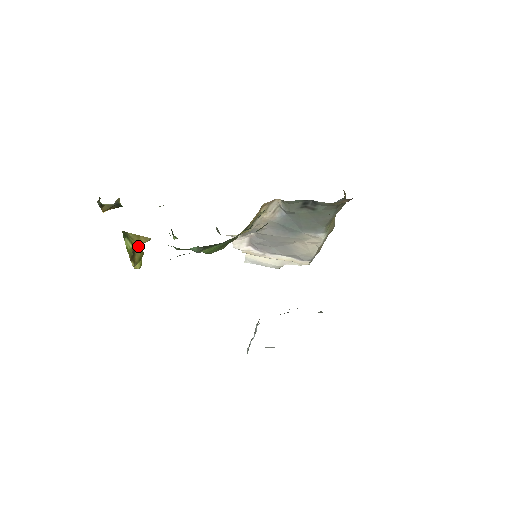
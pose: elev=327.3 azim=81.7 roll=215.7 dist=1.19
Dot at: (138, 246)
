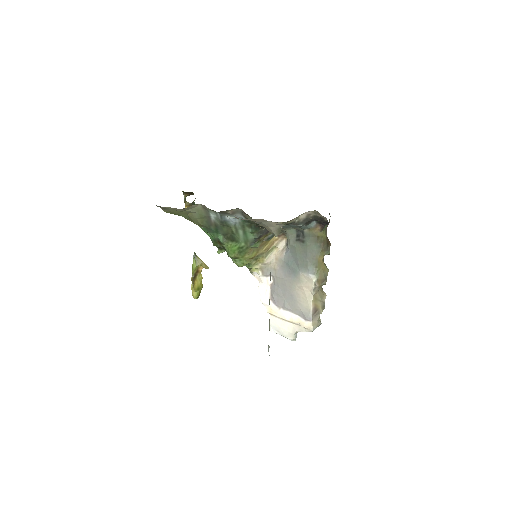
Dot at: (200, 274)
